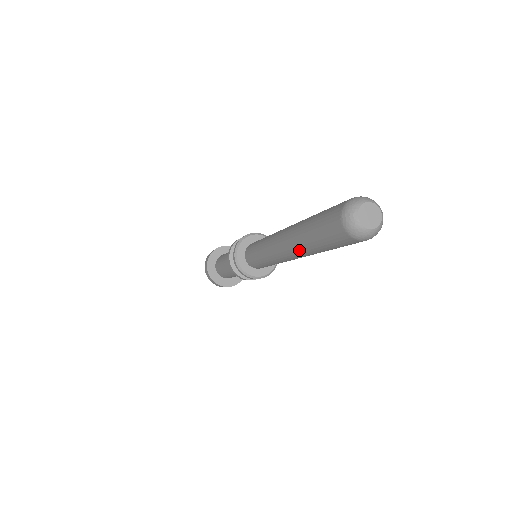
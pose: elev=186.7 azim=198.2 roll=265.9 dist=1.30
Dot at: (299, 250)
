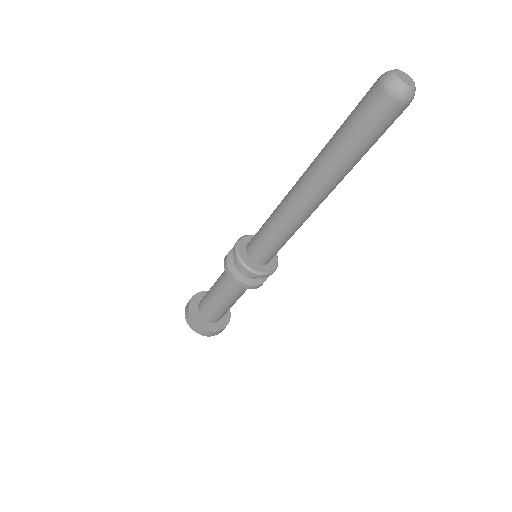
Dot at: (322, 169)
